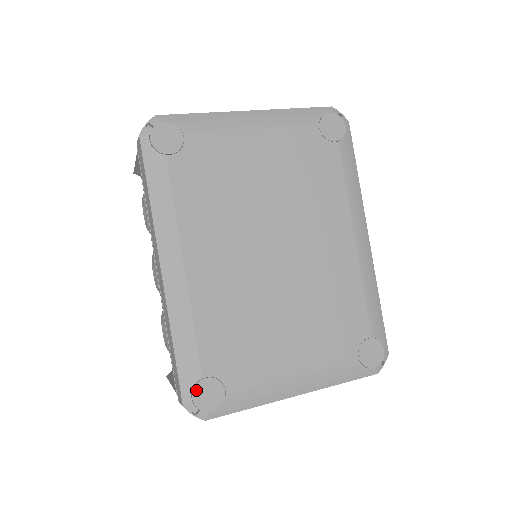
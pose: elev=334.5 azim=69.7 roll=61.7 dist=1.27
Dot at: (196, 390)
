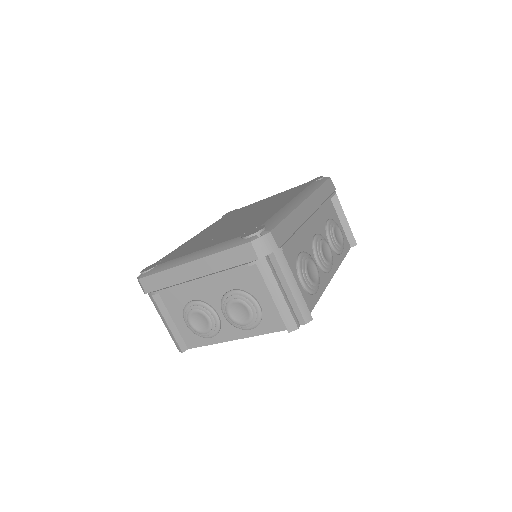
Dot at: occluded
